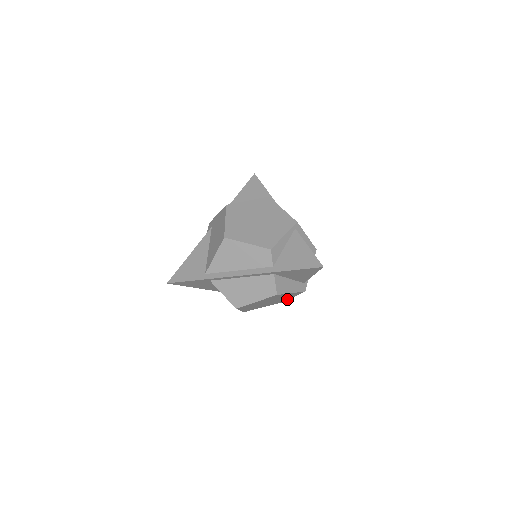
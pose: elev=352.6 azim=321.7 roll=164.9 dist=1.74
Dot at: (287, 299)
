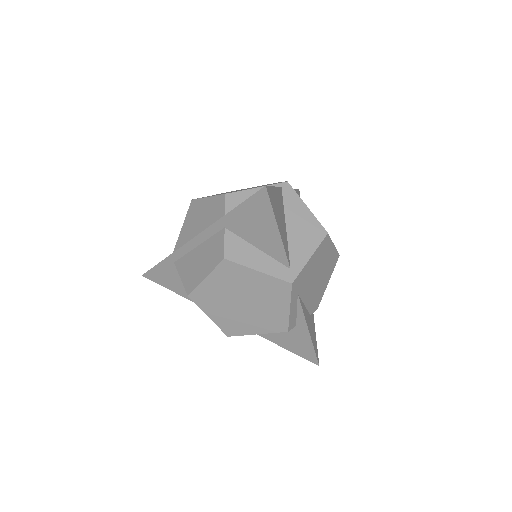
Dot at: (285, 316)
